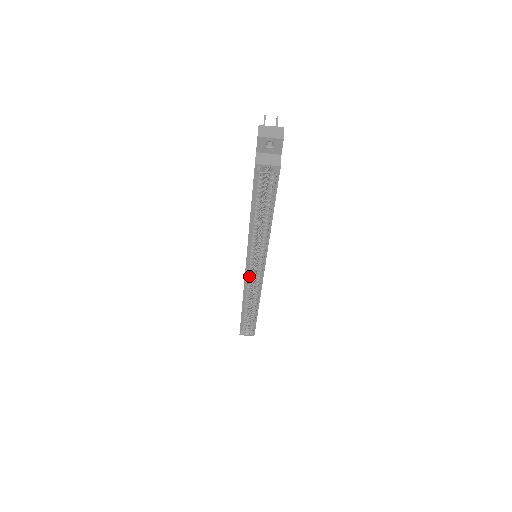
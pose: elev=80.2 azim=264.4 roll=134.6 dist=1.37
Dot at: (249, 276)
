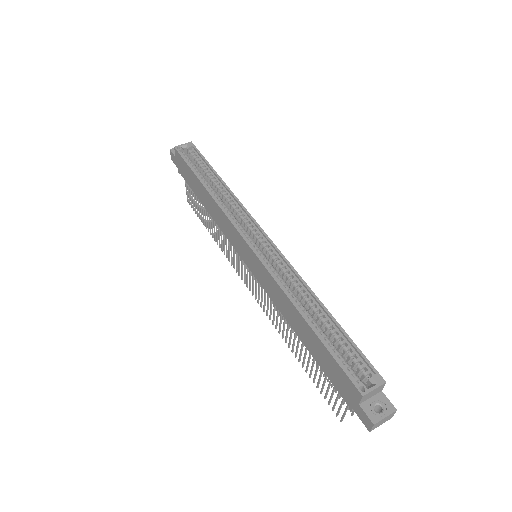
Dot at: (258, 253)
